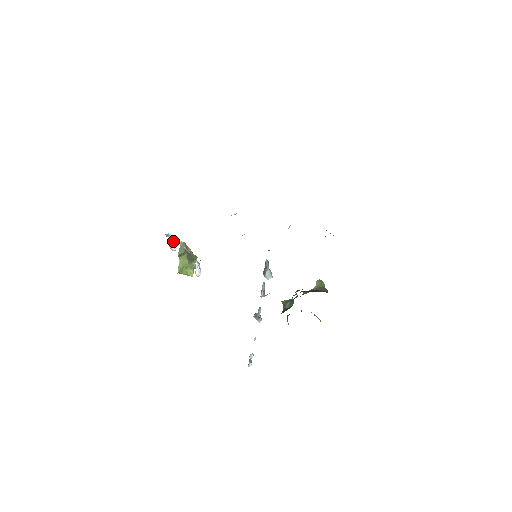
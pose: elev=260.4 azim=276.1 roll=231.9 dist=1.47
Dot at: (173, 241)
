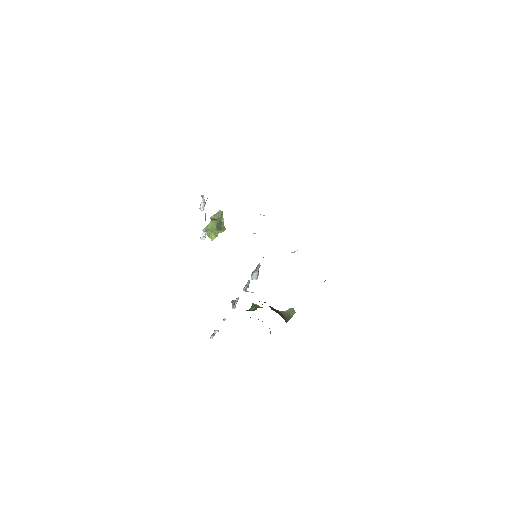
Dot at: (204, 203)
